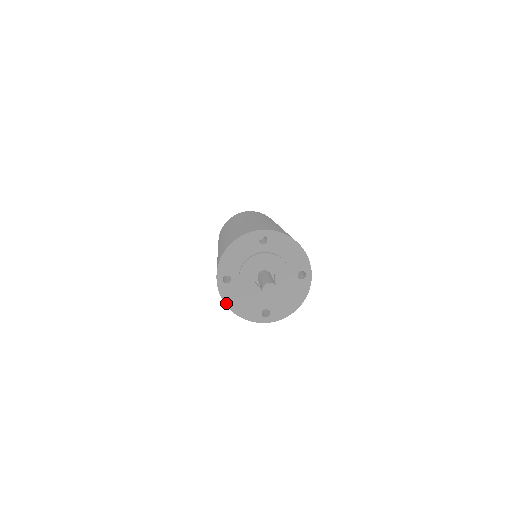
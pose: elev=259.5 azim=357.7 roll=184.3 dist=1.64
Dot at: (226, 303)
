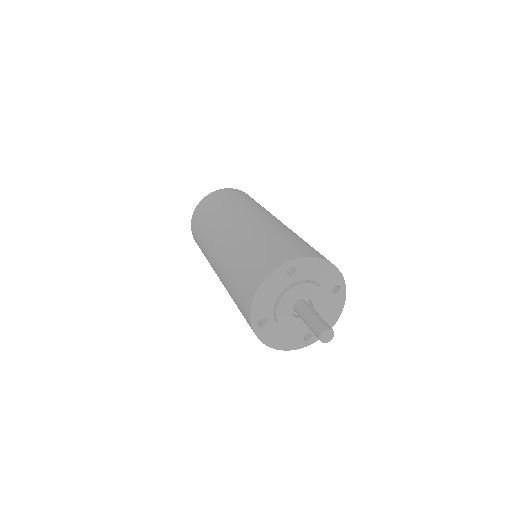
Dot at: (267, 344)
